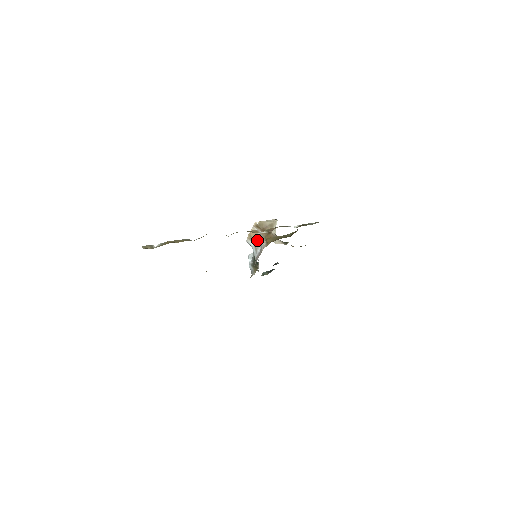
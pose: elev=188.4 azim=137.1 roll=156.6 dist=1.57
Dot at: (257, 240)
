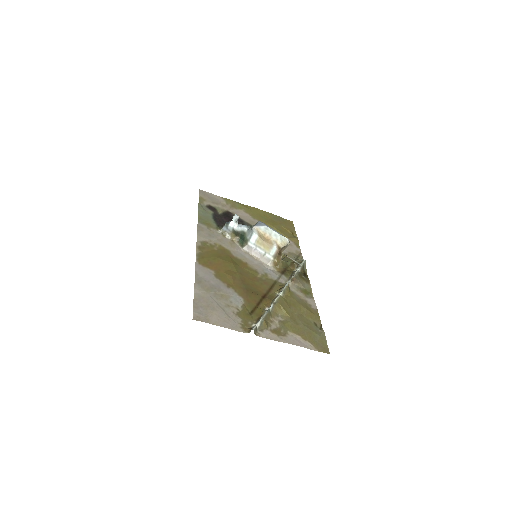
Dot at: (267, 247)
